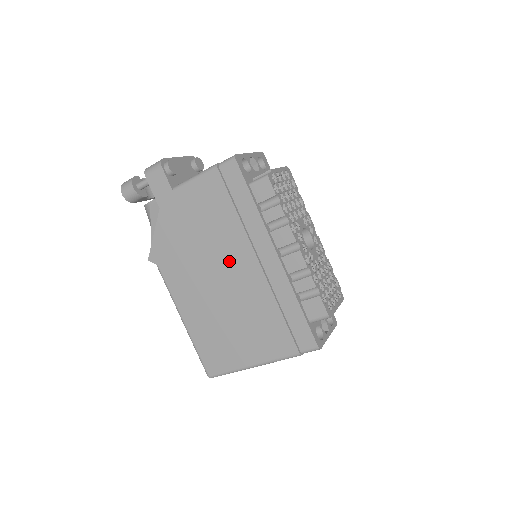
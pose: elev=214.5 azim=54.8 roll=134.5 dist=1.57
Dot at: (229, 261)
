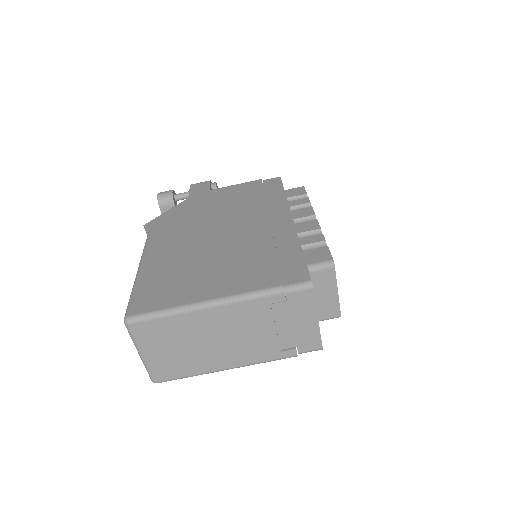
Dot at: (236, 222)
